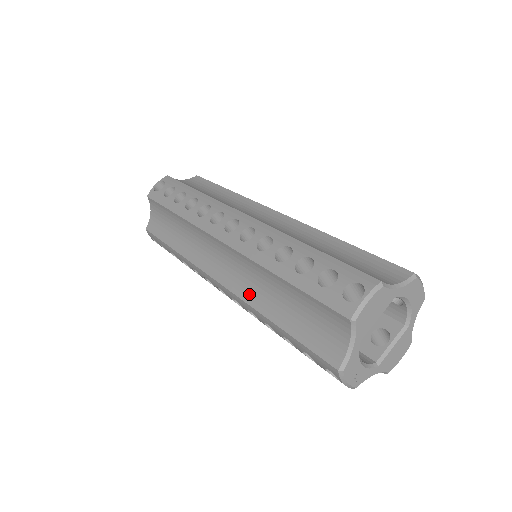
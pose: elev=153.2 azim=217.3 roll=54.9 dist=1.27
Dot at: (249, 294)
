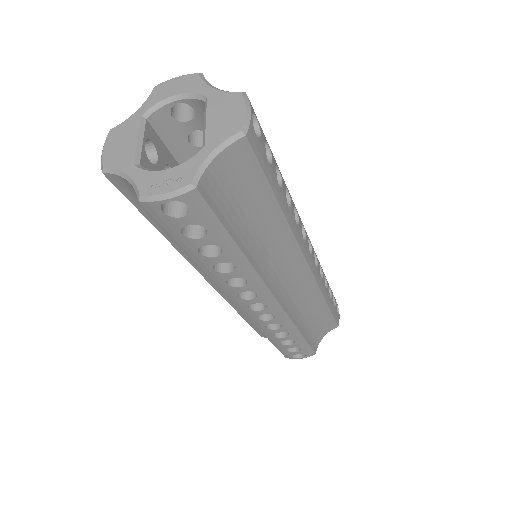
Dot at: occluded
